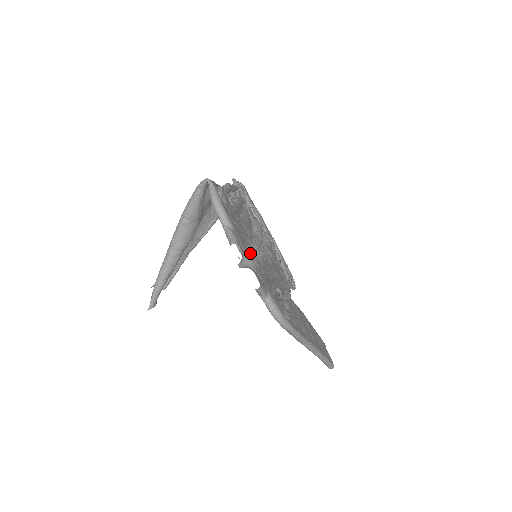
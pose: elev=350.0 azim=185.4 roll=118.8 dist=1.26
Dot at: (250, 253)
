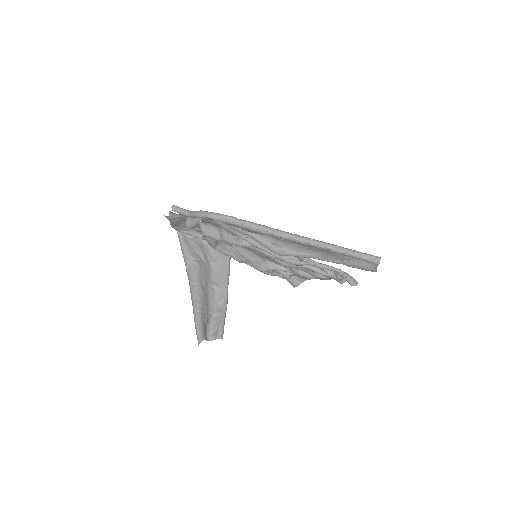
Dot at: occluded
